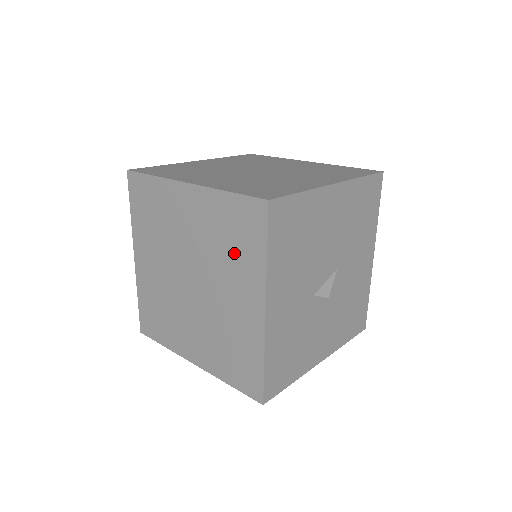
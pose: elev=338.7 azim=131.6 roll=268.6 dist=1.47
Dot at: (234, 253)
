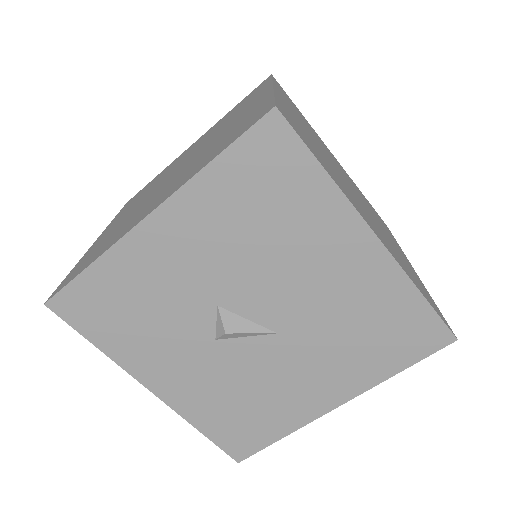
Dot at: (209, 153)
